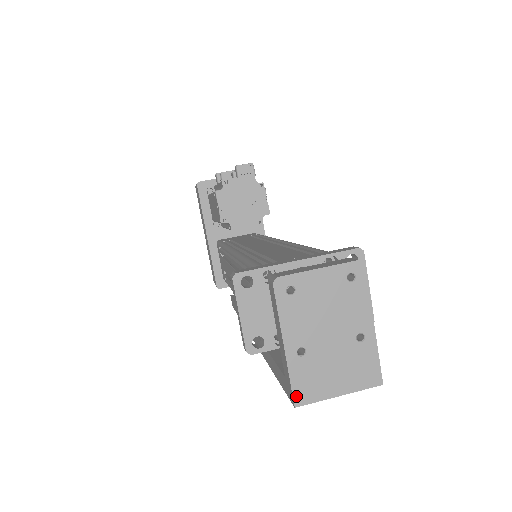
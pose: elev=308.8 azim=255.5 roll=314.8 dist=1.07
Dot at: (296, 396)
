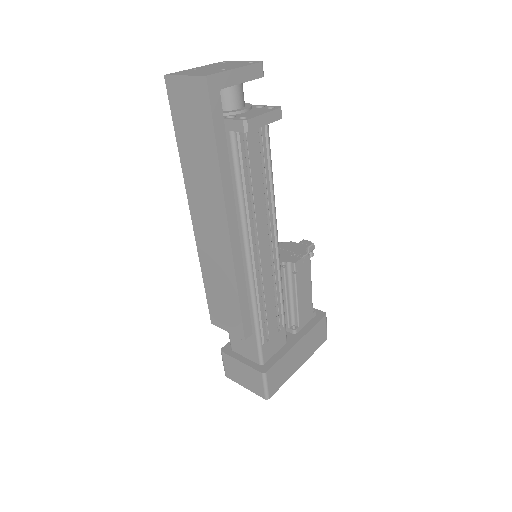
Dot at: (171, 74)
